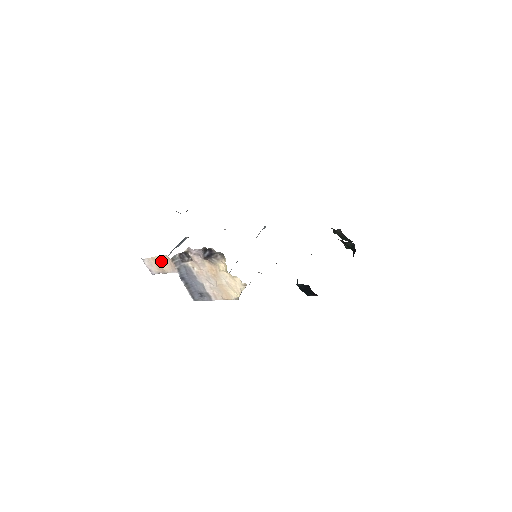
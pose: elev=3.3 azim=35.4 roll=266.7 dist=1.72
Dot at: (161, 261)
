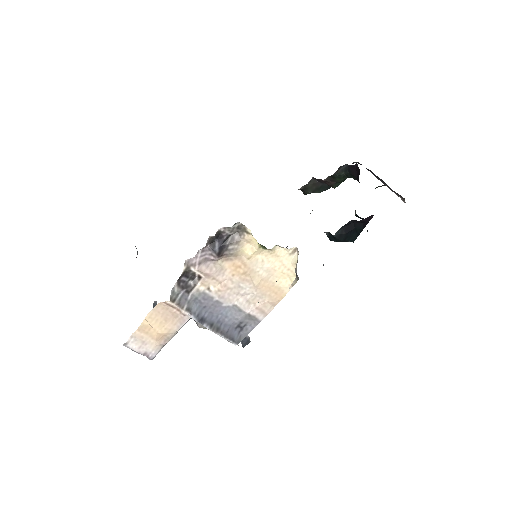
Dot at: (155, 321)
